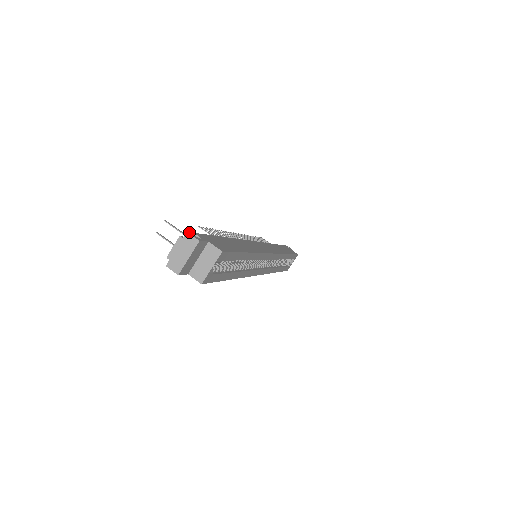
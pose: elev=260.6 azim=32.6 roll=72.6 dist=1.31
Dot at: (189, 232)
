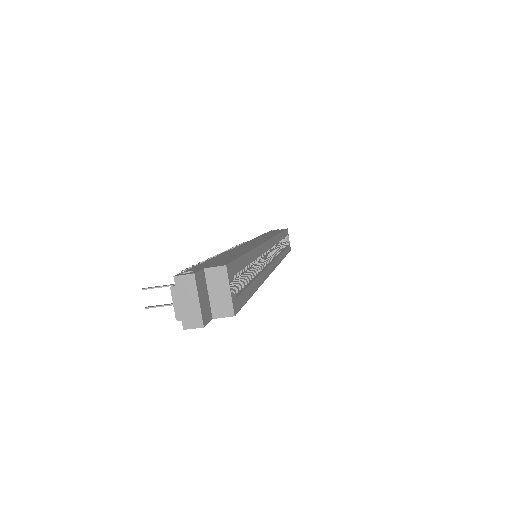
Dot at: (176, 275)
